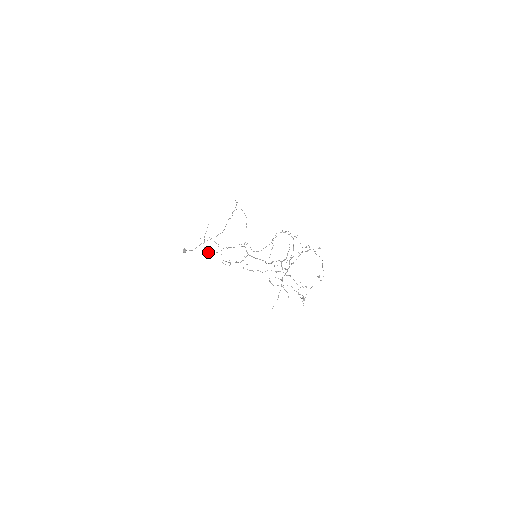
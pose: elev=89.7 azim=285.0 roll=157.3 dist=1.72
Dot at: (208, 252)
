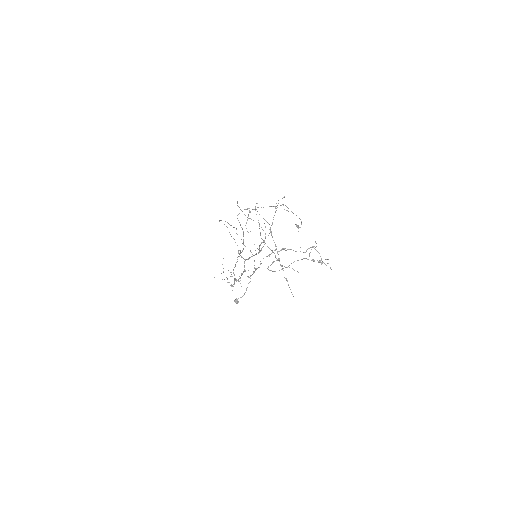
Dot at: occluded
